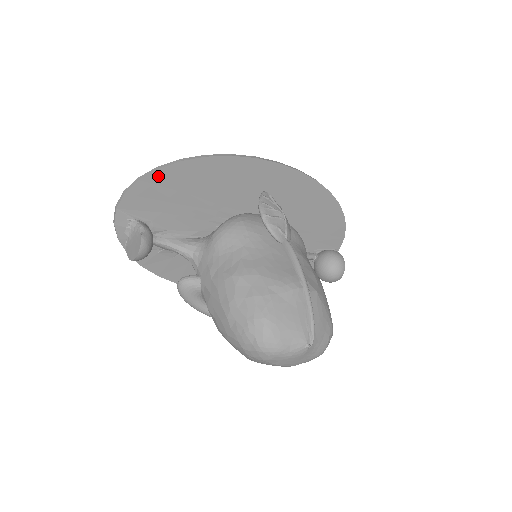
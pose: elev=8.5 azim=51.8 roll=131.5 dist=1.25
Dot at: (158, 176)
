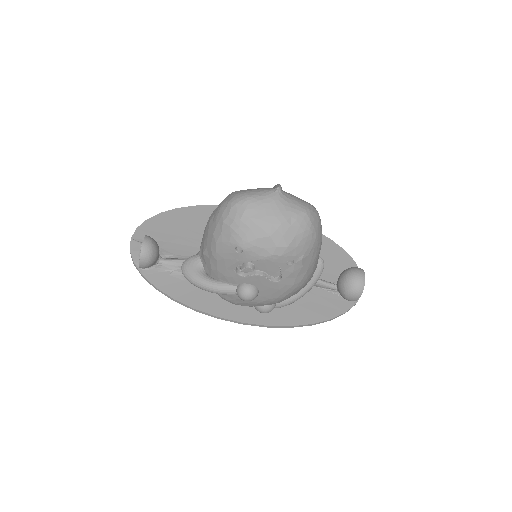
Dot at: (161, 218)
